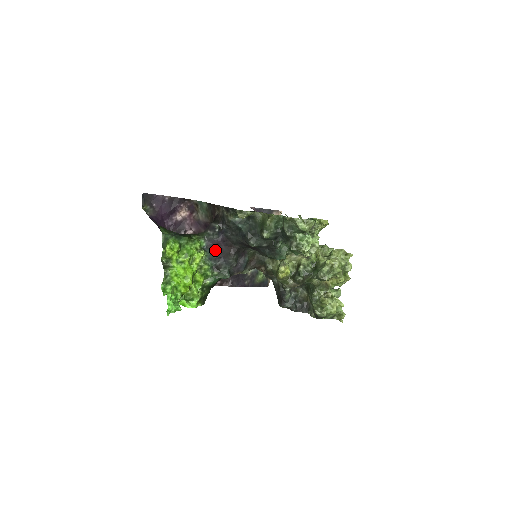
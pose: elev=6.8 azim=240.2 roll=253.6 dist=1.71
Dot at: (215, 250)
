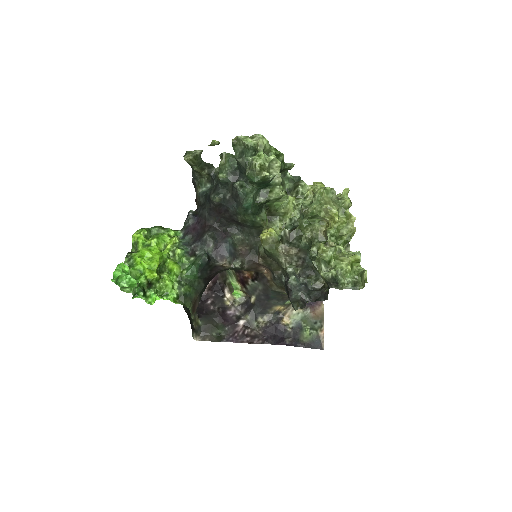
Dot at: (192, 237)
